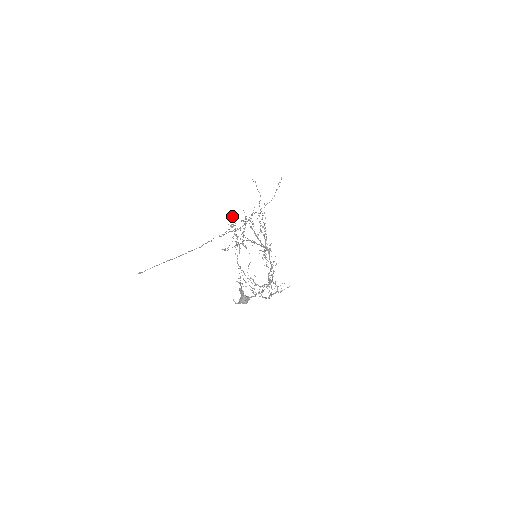
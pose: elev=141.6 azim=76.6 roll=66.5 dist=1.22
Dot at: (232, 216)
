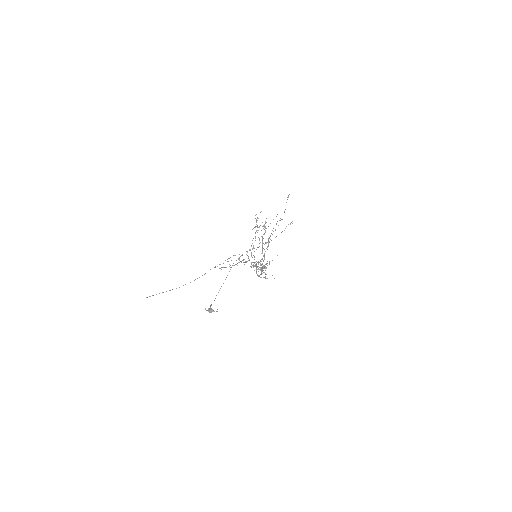
Dot at: occluded
